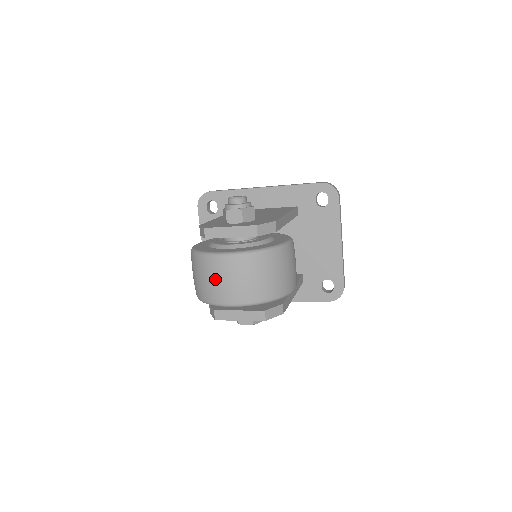
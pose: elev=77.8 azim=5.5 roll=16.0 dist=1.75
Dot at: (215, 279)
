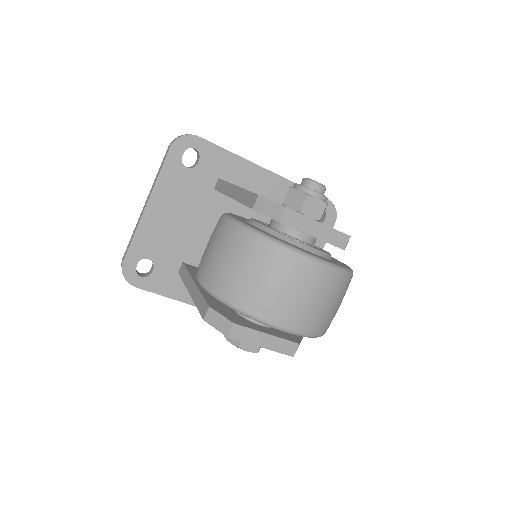
Dot at: (288, 288)
